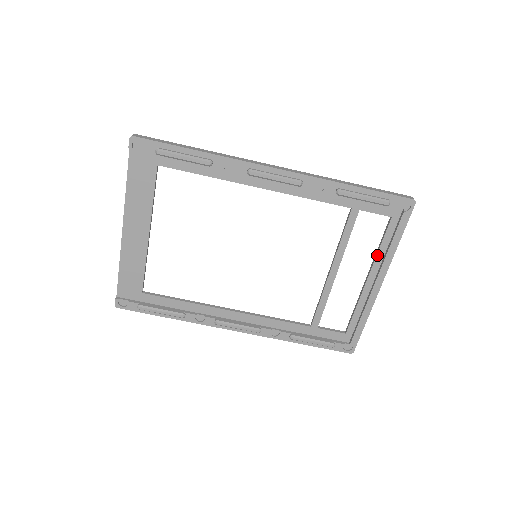
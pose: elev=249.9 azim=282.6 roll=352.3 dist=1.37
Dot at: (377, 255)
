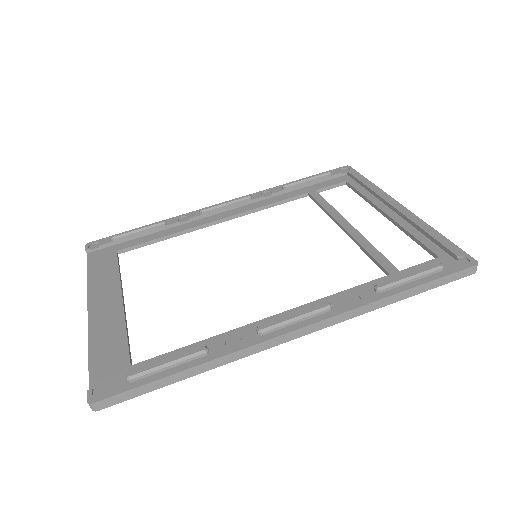
Dot at: (368, 199)
